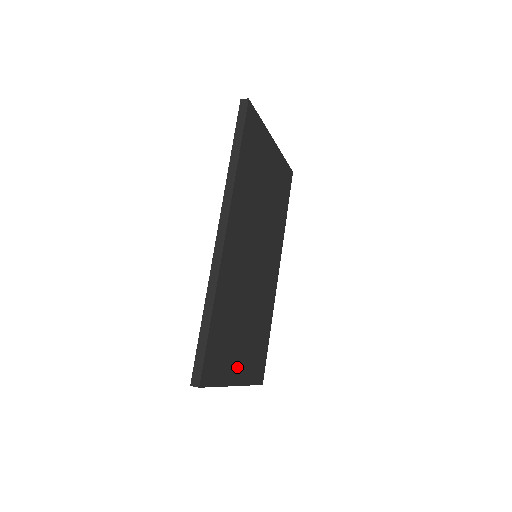
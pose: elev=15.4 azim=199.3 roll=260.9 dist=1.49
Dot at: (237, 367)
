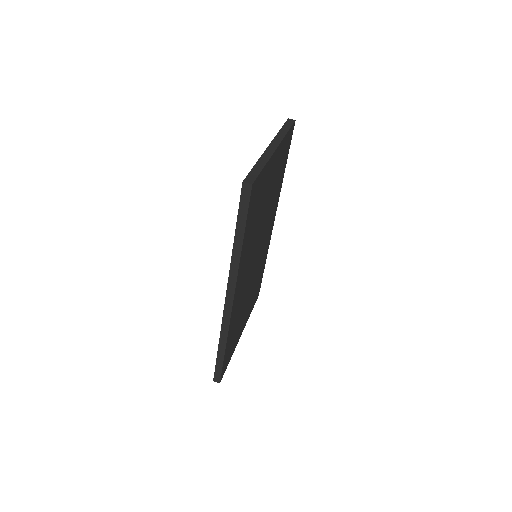
Dot at: (242, 328)
